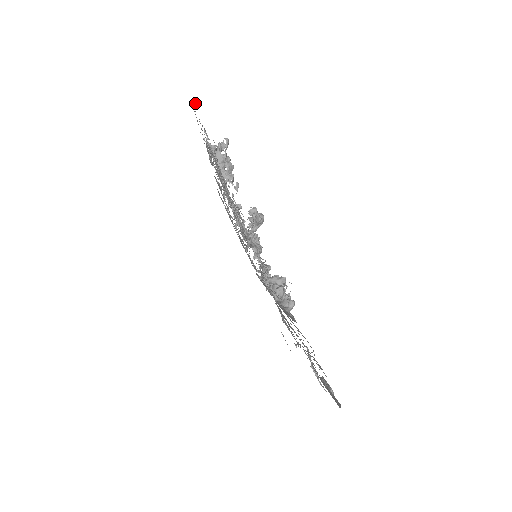
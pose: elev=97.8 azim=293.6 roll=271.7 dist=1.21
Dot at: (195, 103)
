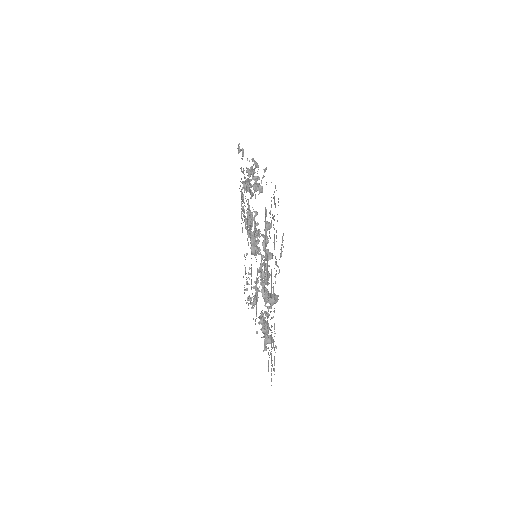
Dot at: occluded
